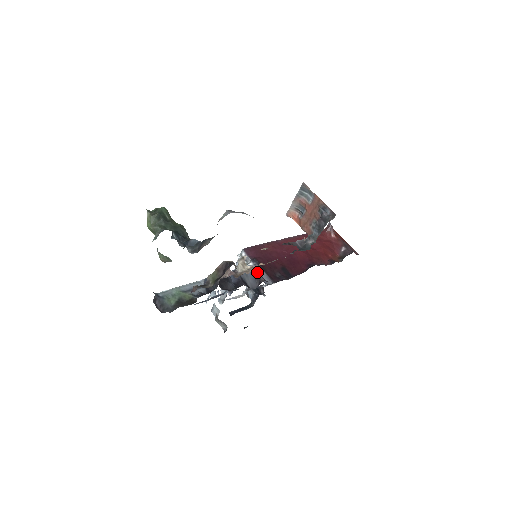
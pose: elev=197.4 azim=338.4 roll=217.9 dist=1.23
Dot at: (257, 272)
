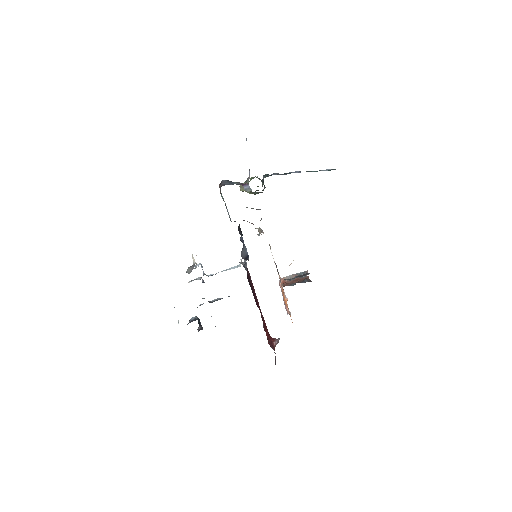
Dot at: (245, 263)
